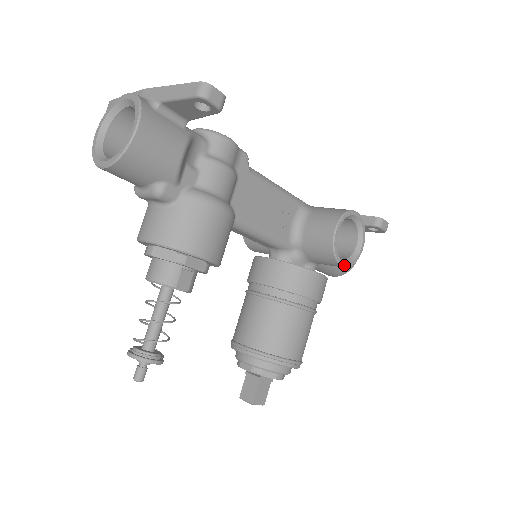
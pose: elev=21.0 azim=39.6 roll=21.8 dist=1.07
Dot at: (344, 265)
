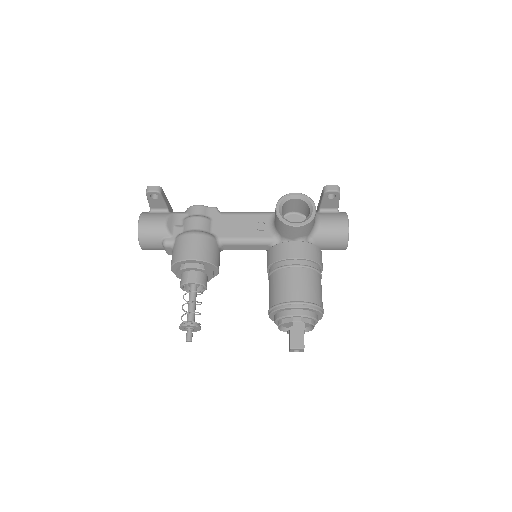
Dot at: (298, 225)
